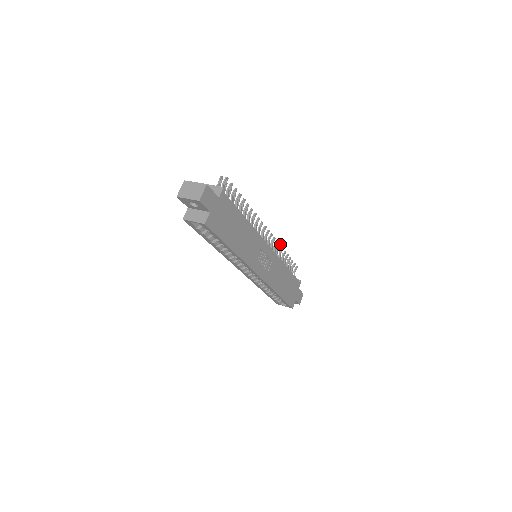
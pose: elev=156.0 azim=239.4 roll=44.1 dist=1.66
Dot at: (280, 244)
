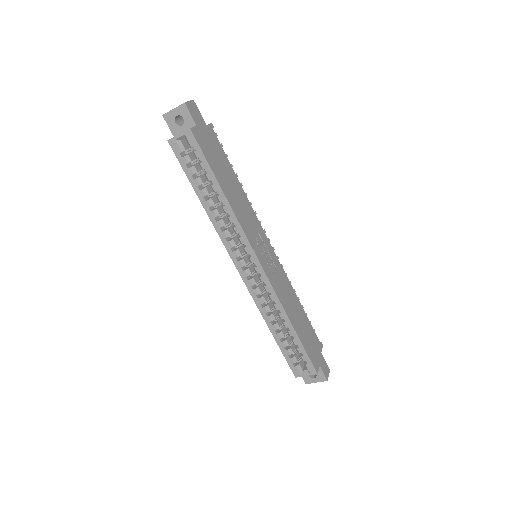
Dot at: occluded
